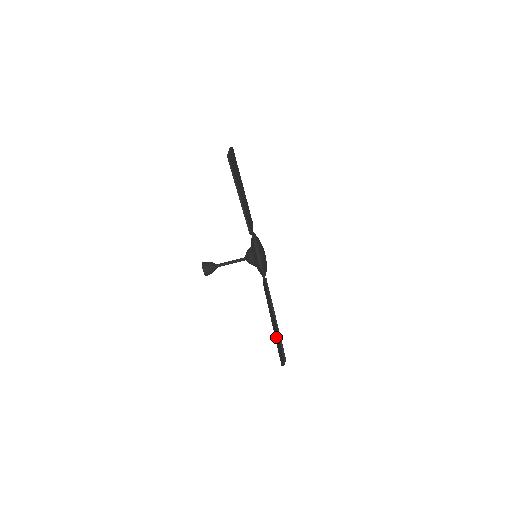
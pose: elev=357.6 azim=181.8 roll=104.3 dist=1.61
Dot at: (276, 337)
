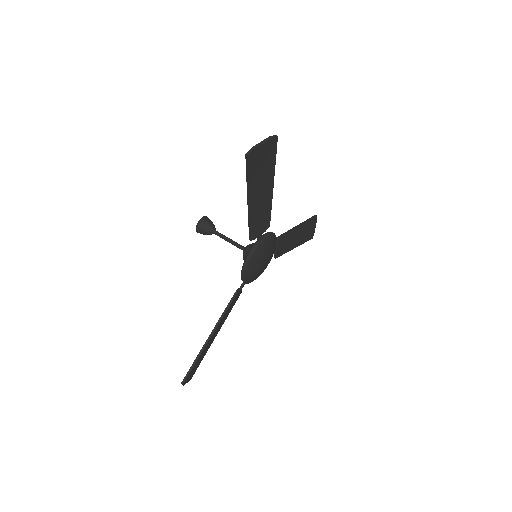
Dot at: occluded
